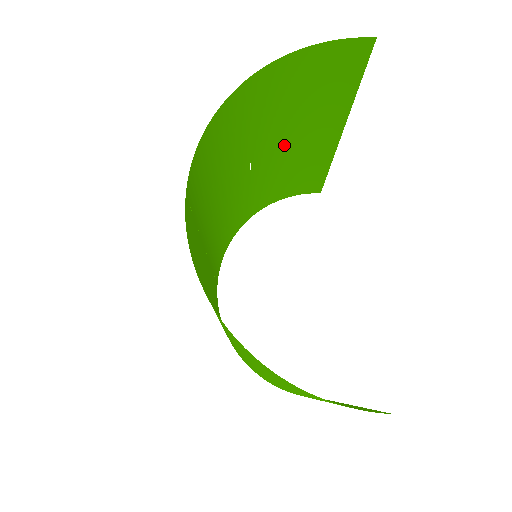
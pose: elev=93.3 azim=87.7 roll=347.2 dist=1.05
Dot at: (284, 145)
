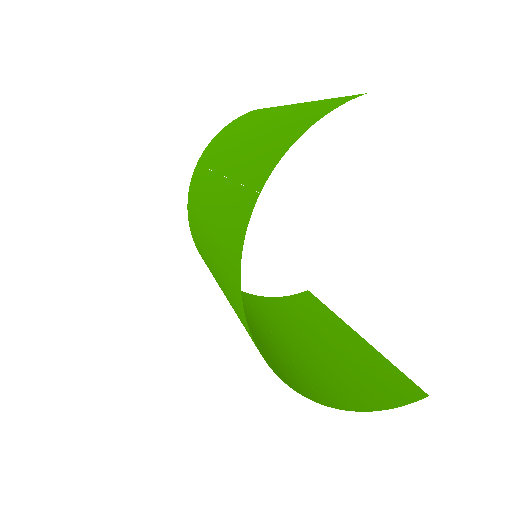
Dot at: (244, 138)
